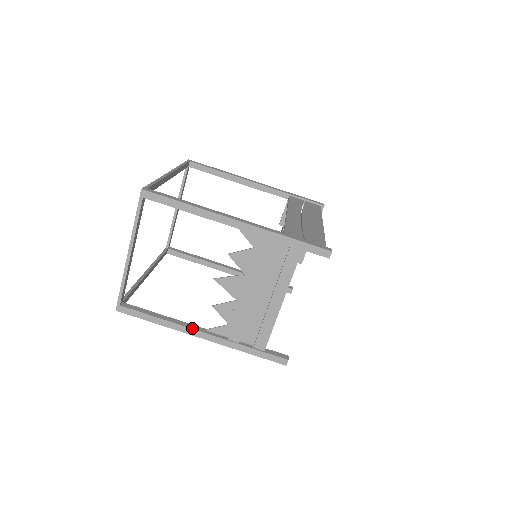
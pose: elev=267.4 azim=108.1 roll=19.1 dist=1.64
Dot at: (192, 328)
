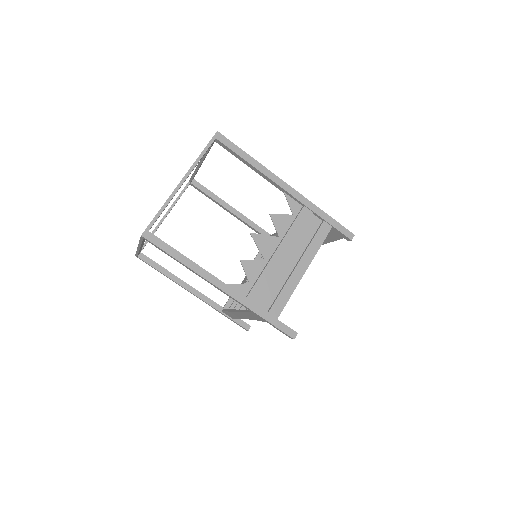
Dot at: occluded
